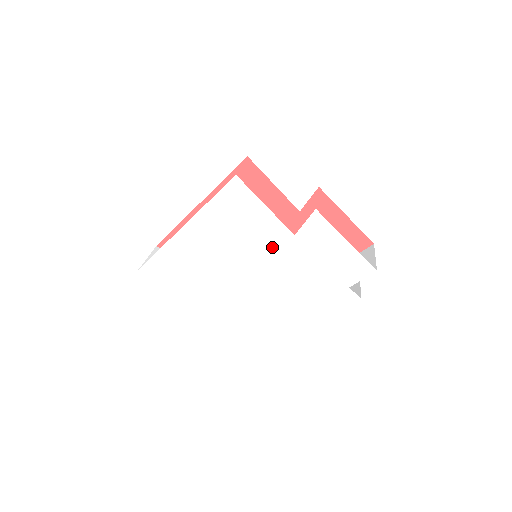
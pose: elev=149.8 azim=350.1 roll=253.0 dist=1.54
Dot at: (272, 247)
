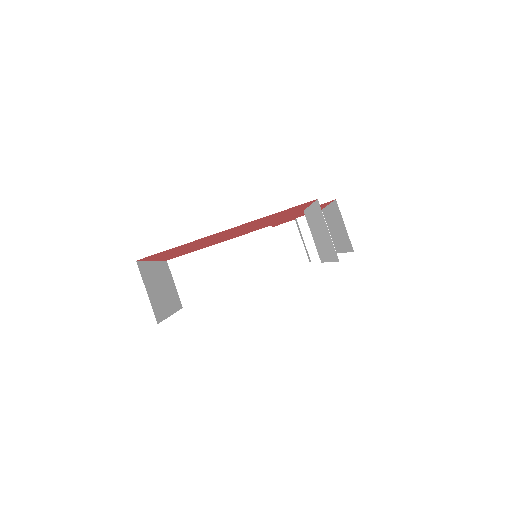
Dot at: occluded
